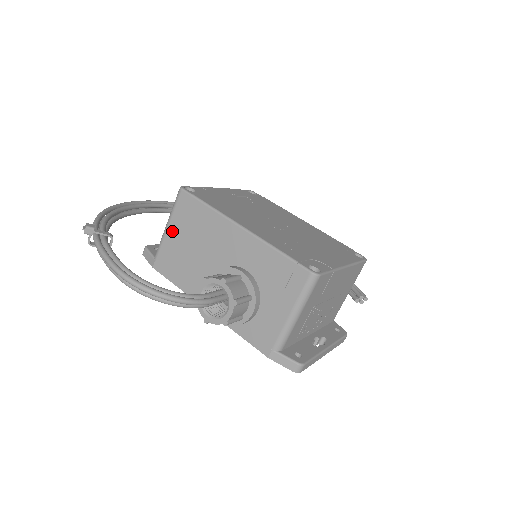
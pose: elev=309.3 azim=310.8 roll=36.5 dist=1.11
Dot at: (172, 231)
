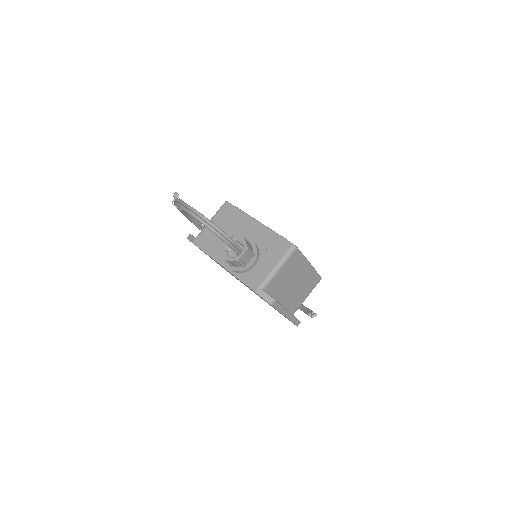
Dot at: occluded
